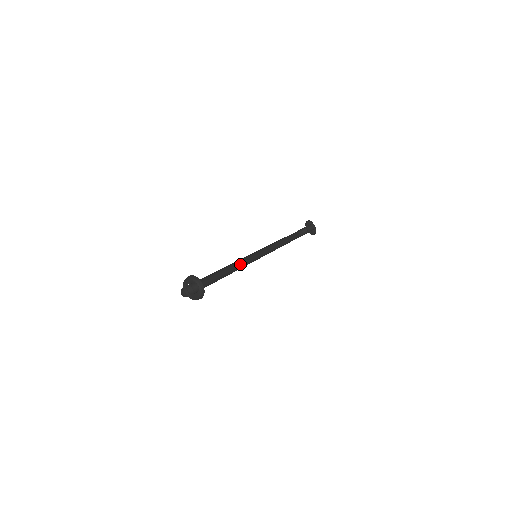
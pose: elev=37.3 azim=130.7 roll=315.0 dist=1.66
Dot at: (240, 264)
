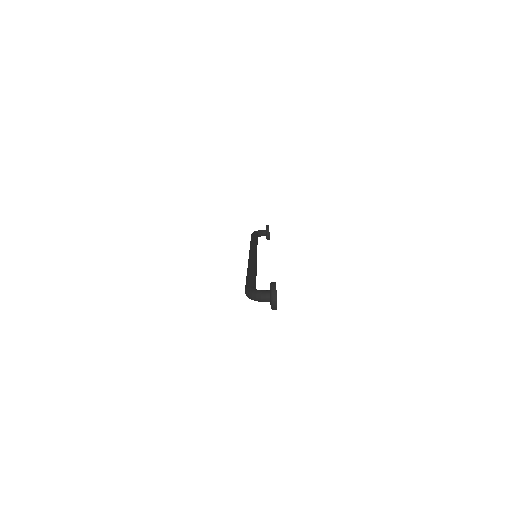
Dot at: occluded
